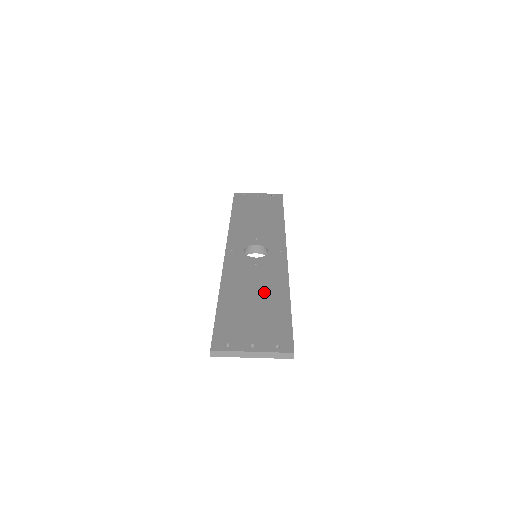
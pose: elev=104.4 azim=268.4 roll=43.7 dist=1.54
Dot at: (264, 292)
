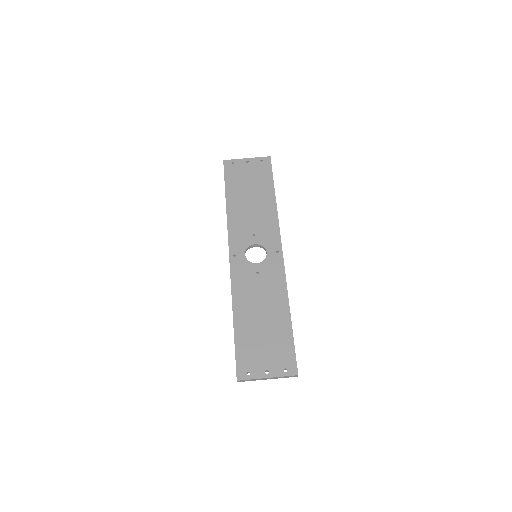
Dot at: (269, 309)
